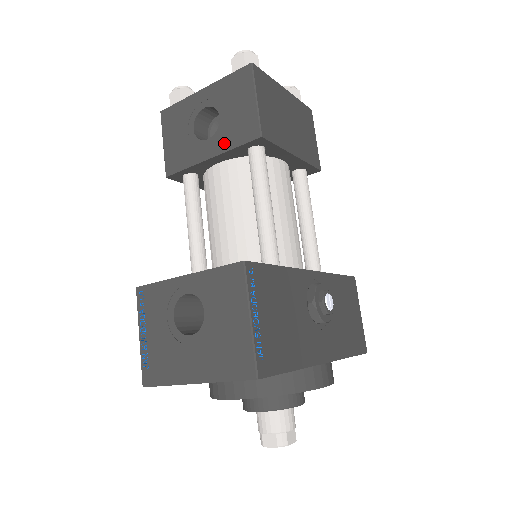
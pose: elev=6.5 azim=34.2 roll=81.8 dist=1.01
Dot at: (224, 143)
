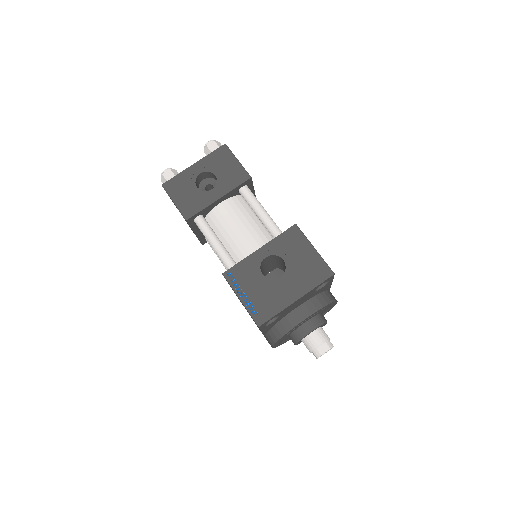
Dot at: (226, 188)
